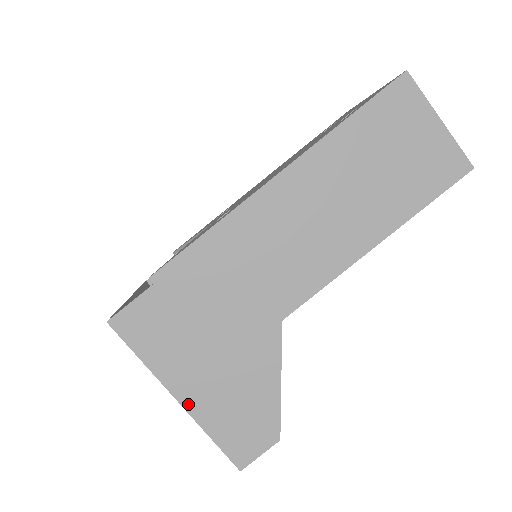
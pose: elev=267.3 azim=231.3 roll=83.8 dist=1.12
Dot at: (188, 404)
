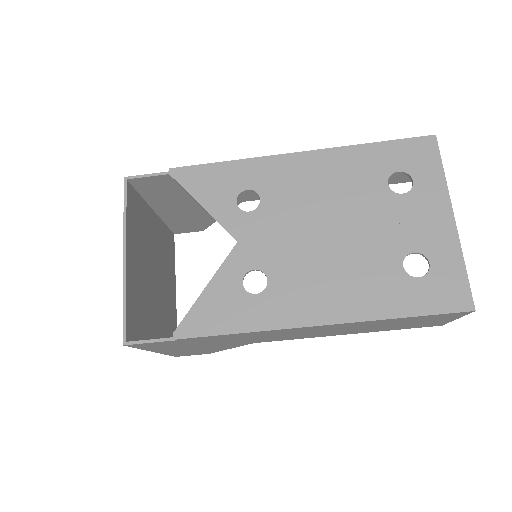
Dot at: (161, 352)
